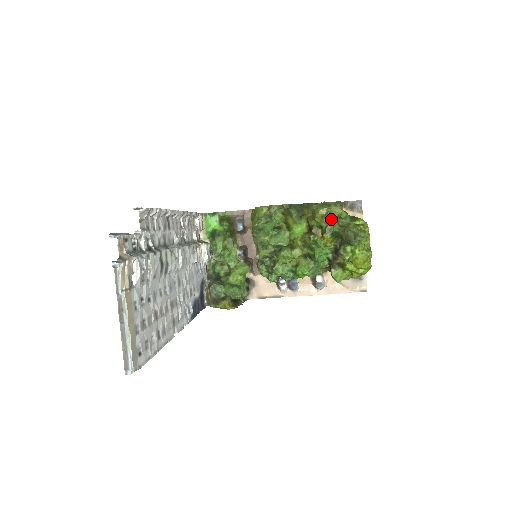
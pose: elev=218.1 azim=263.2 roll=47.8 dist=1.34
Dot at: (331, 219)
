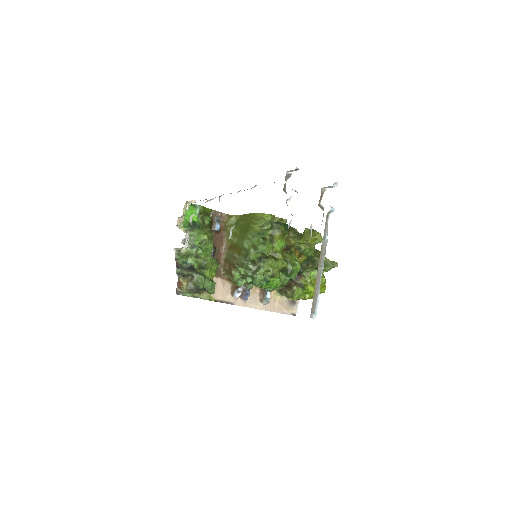
Dot at: (312, 244)
